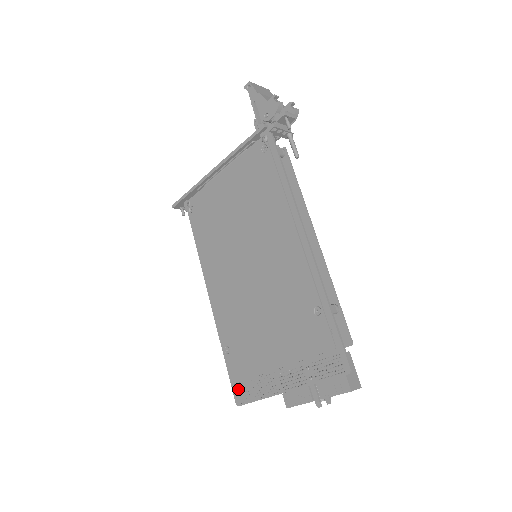
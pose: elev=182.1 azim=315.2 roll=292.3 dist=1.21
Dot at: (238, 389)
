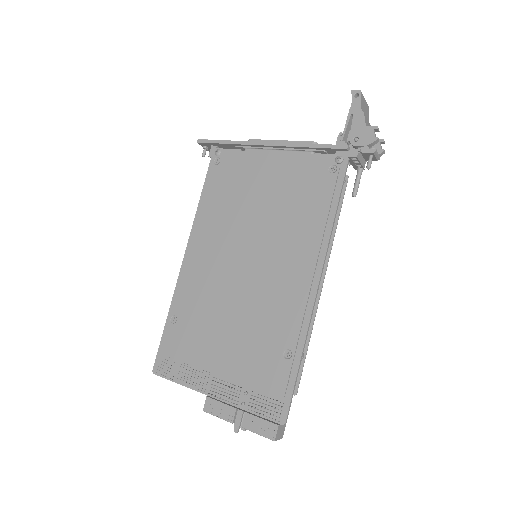
Dot at: (163, 360)
